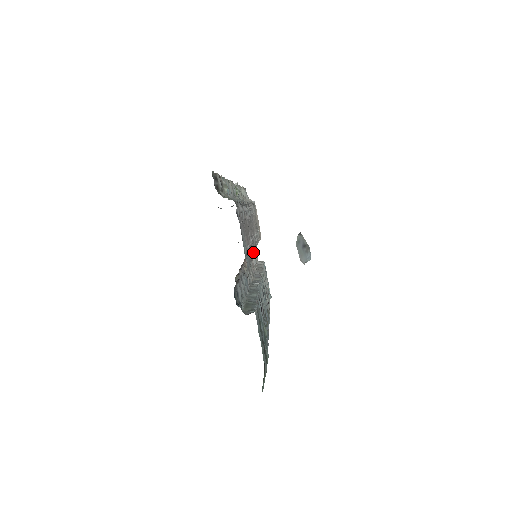
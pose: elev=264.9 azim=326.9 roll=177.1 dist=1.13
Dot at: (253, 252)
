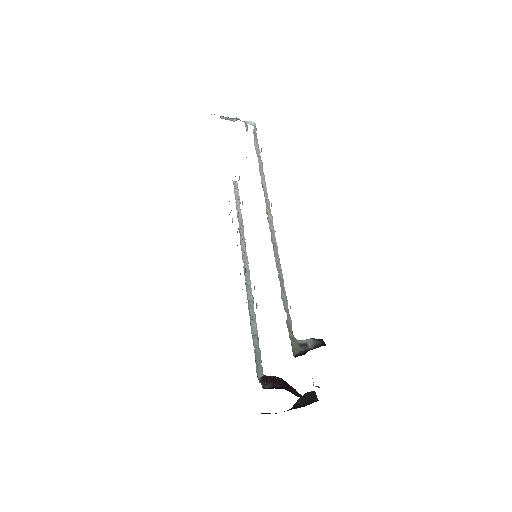
Dot at: occluded
